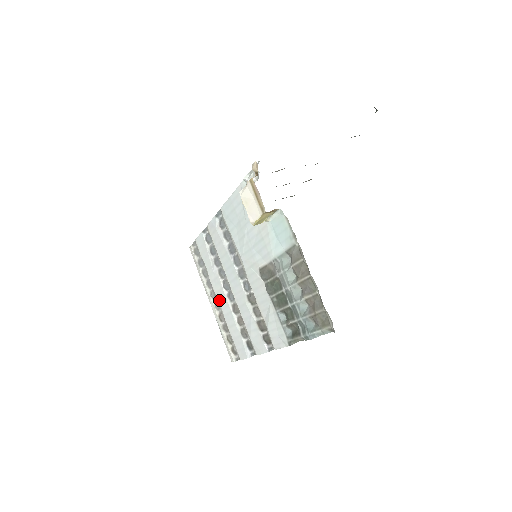
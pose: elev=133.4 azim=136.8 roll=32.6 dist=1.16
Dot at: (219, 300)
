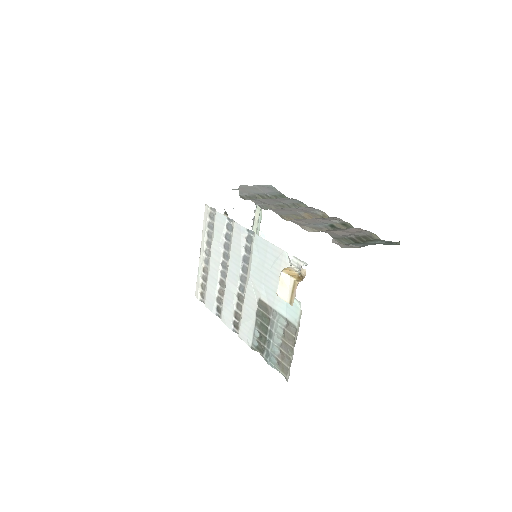
Dot at: (211, 263)
